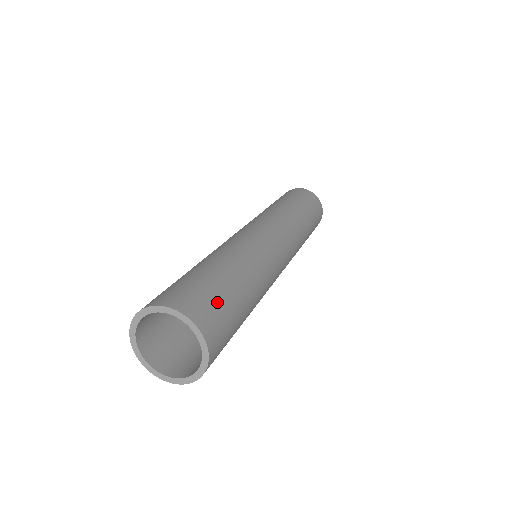
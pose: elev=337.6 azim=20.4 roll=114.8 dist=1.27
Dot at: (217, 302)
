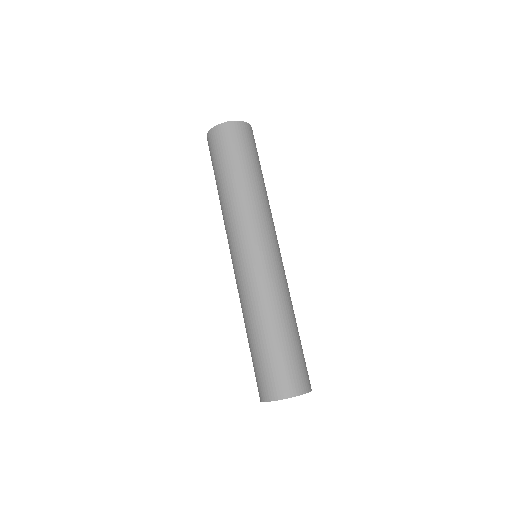
Dot at: (279, 369)
